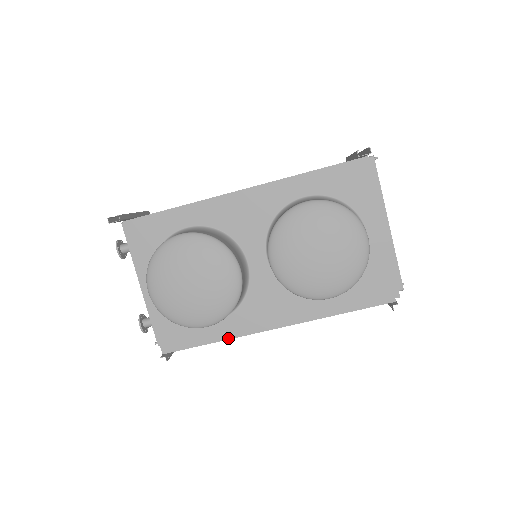
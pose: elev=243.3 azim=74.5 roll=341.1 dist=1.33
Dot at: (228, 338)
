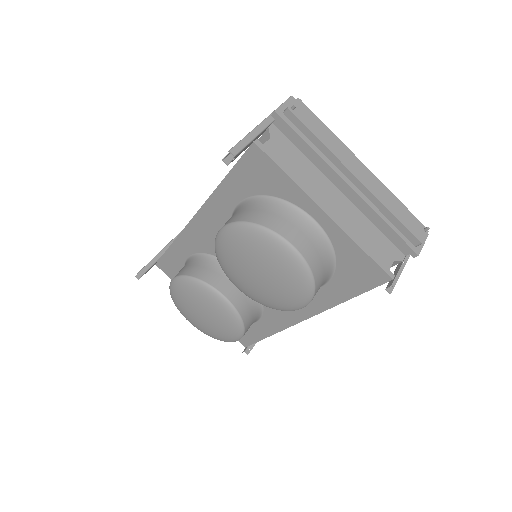
Dot at: (275, 332)
